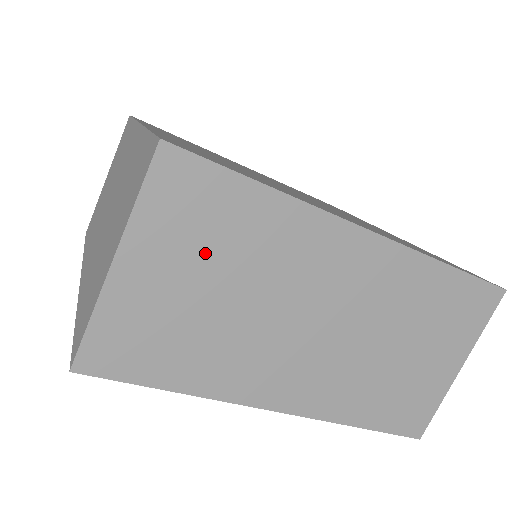
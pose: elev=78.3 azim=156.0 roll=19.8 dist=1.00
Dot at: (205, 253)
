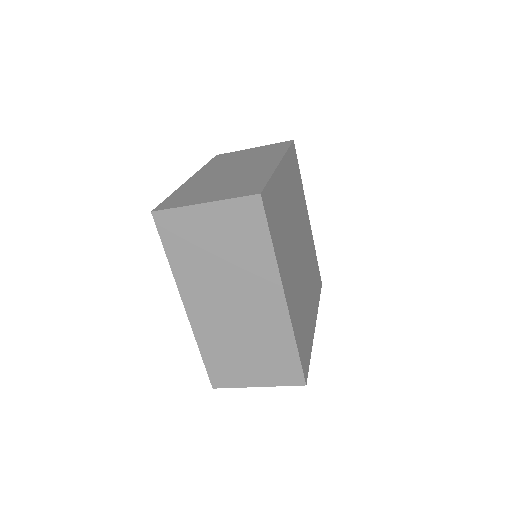
Dot at: occluded
